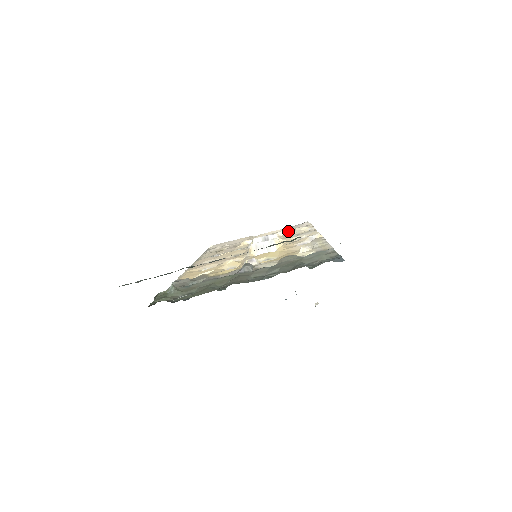
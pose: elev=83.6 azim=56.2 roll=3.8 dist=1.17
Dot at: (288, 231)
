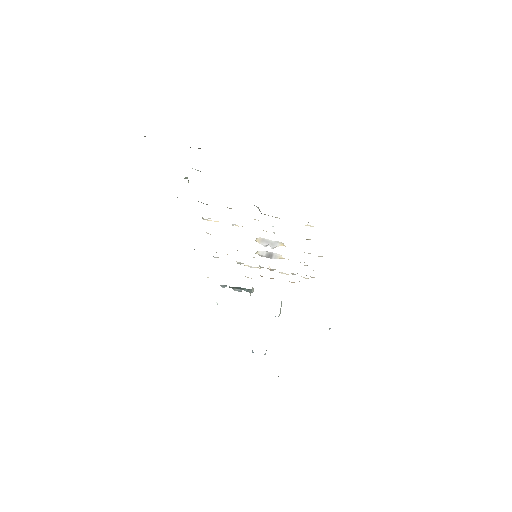
Dot at: occluded
